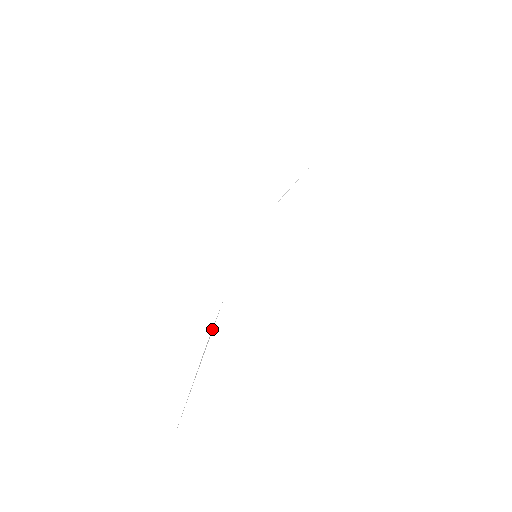
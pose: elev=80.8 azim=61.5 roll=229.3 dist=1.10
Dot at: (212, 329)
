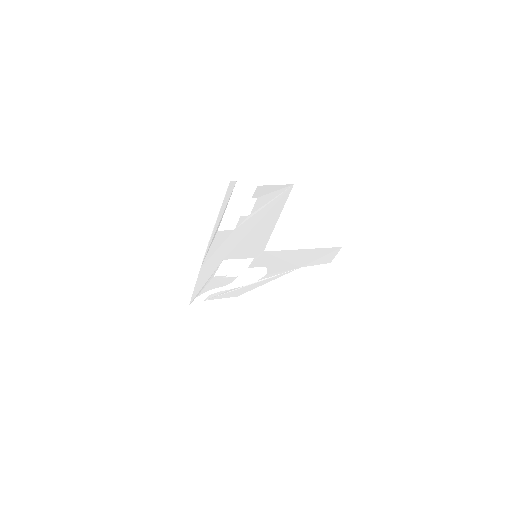
Dot at: (211, 243)
